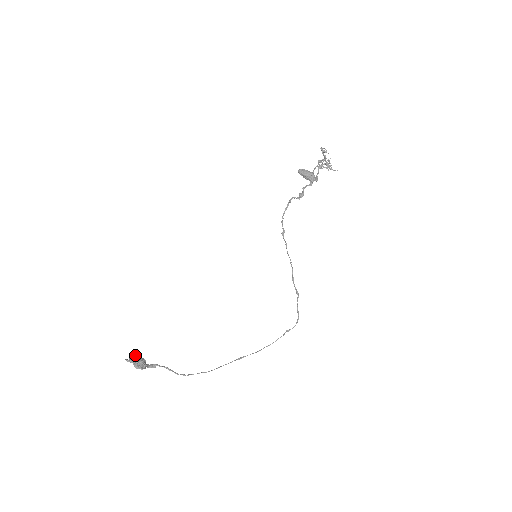
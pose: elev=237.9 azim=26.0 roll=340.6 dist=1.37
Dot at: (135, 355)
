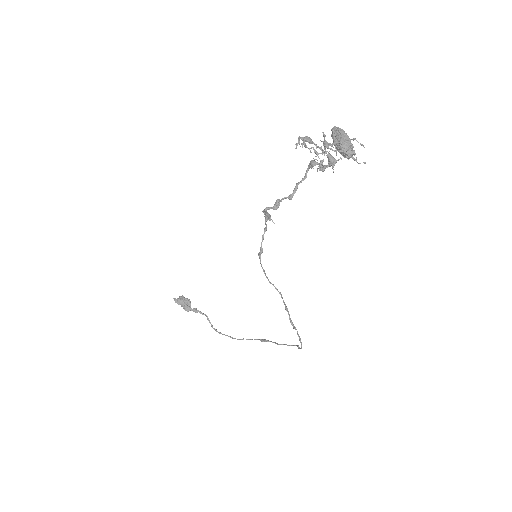
Dot at: (183, 296)
